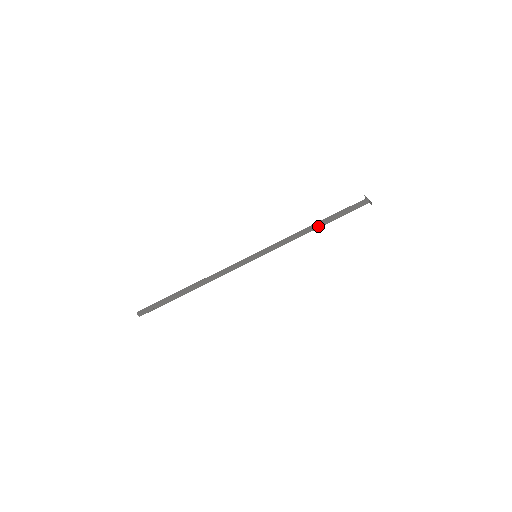
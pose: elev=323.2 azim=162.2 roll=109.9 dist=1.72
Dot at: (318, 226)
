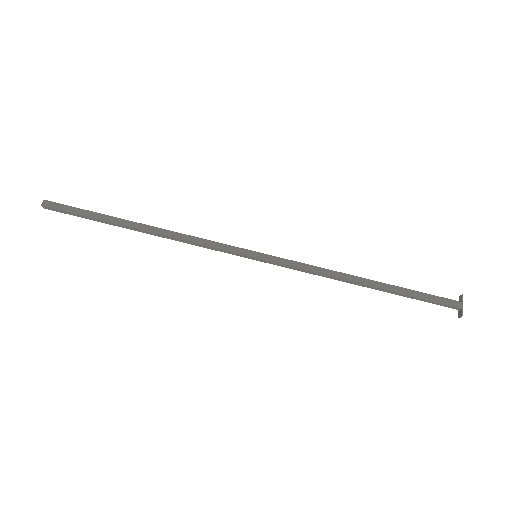
Dot at: (368, 286)
